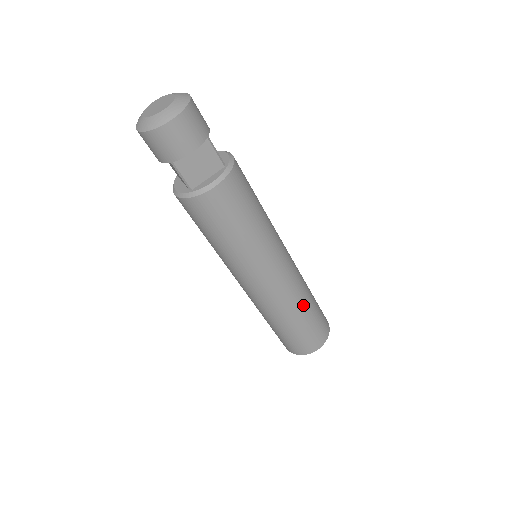
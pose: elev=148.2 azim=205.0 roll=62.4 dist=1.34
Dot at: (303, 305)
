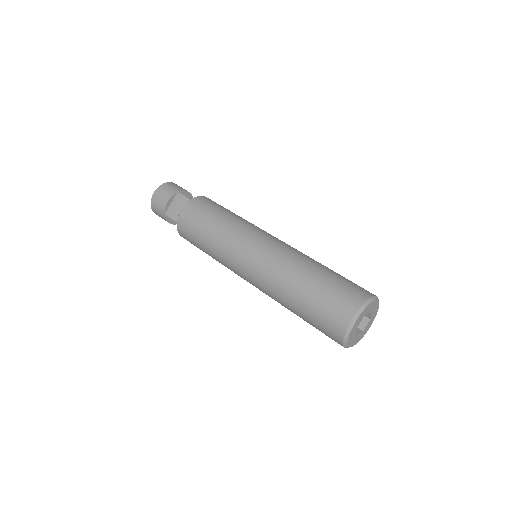
Dot at: (299, 271)
